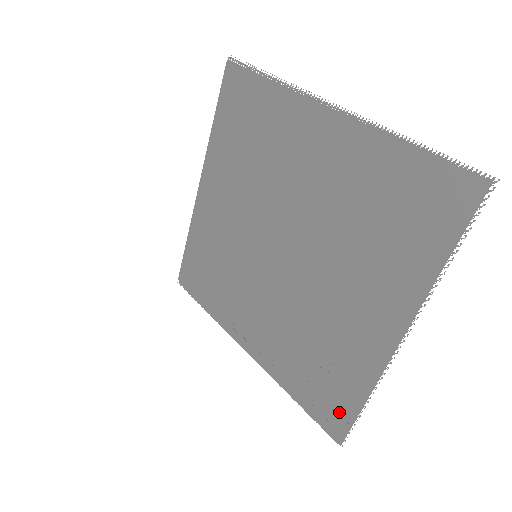
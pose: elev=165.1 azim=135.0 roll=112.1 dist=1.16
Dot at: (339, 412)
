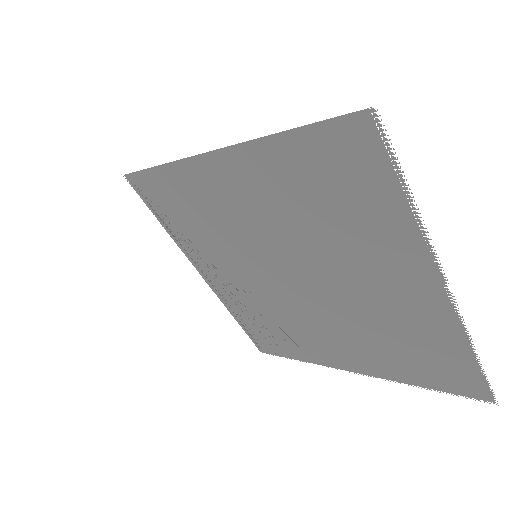
Dot at: (272, 349)
